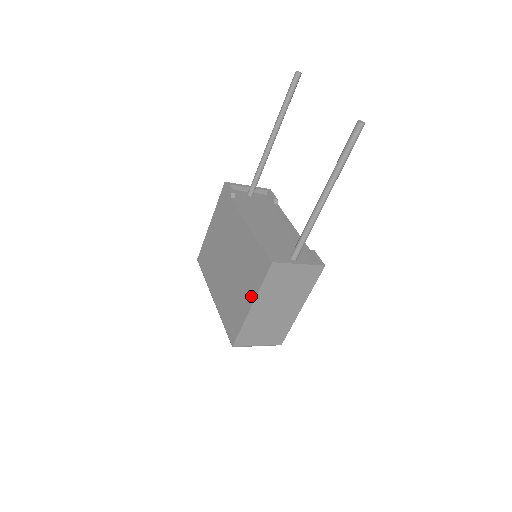
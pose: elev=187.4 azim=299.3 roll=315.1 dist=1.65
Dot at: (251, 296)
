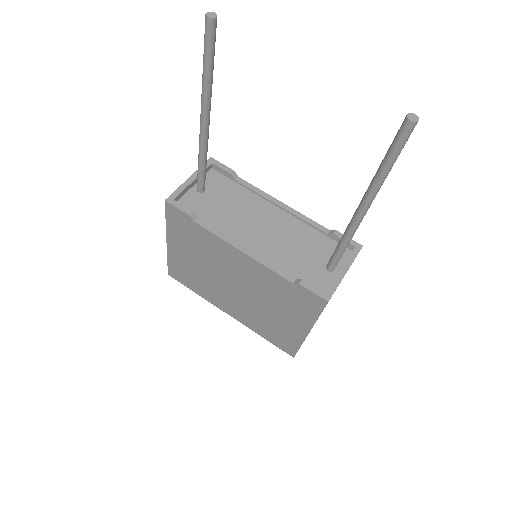
Dot at: (303, 325)
